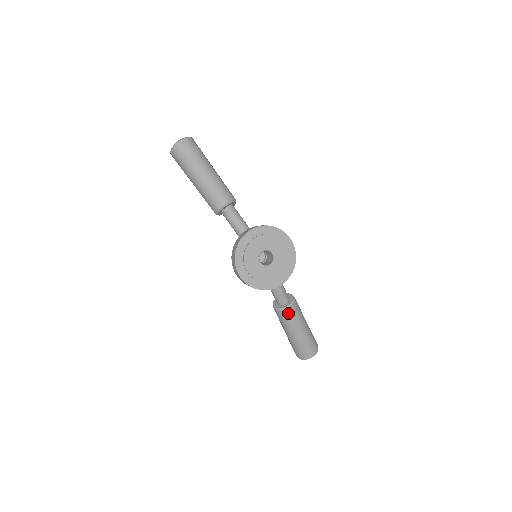
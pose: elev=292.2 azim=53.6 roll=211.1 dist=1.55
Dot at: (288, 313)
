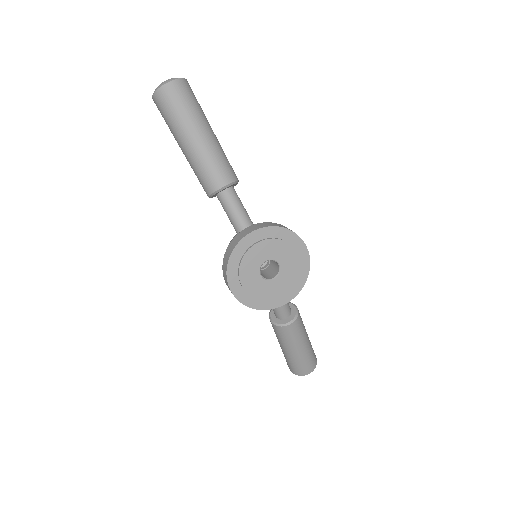
Dot at: (287, 330)
